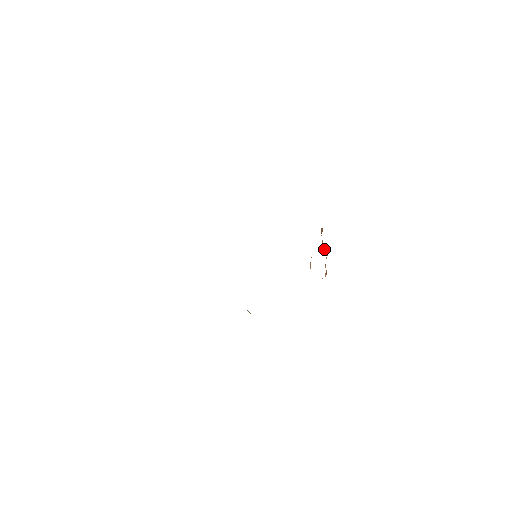
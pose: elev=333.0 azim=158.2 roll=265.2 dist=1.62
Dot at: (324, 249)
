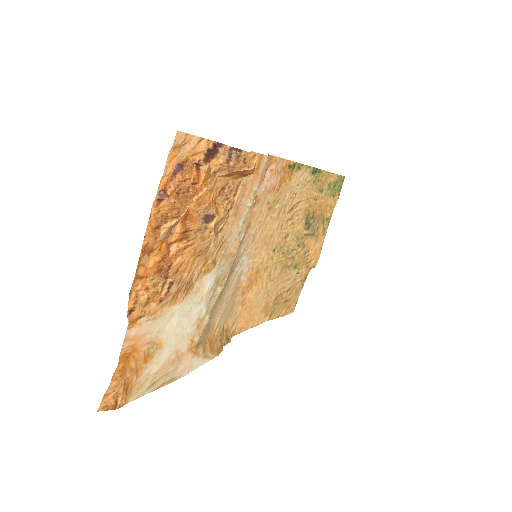
Dot at: (203, 173)
